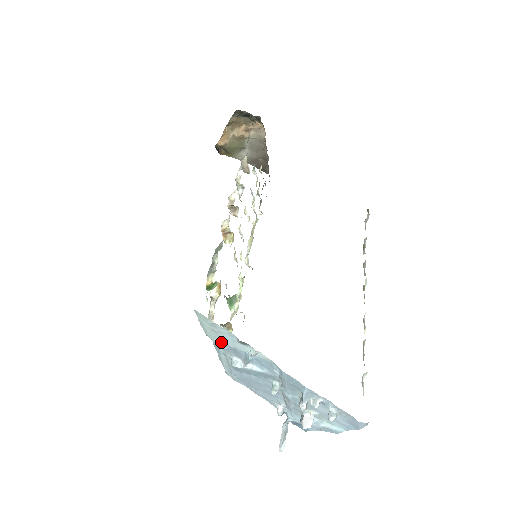
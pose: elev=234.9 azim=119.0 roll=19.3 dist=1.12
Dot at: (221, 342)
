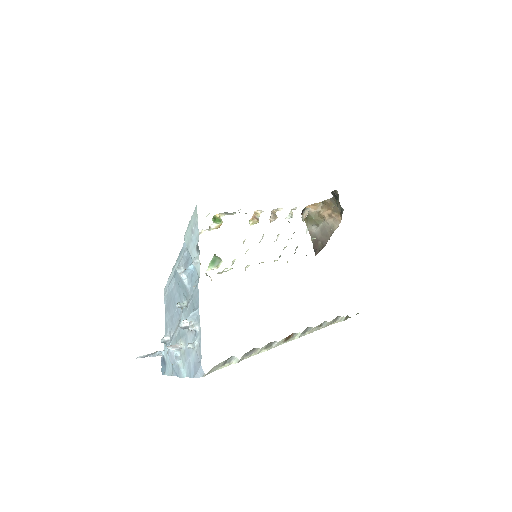
Dot at: (187, 244)
